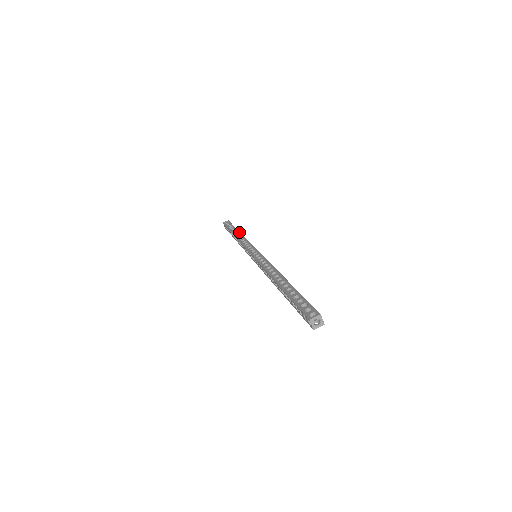
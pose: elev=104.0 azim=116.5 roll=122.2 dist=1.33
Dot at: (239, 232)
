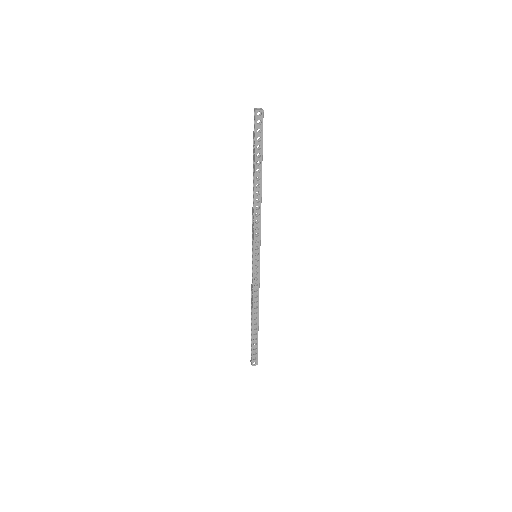
Dot at: occluded
